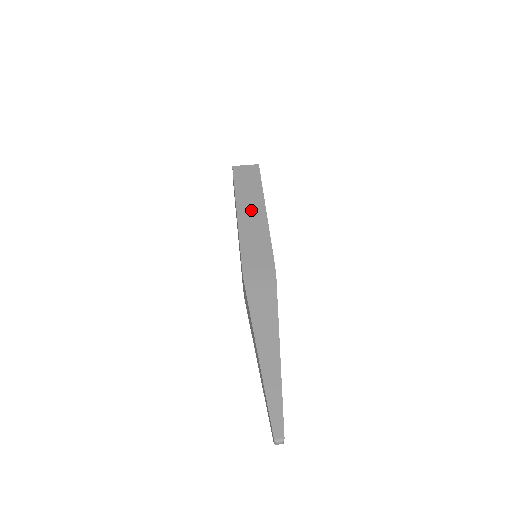
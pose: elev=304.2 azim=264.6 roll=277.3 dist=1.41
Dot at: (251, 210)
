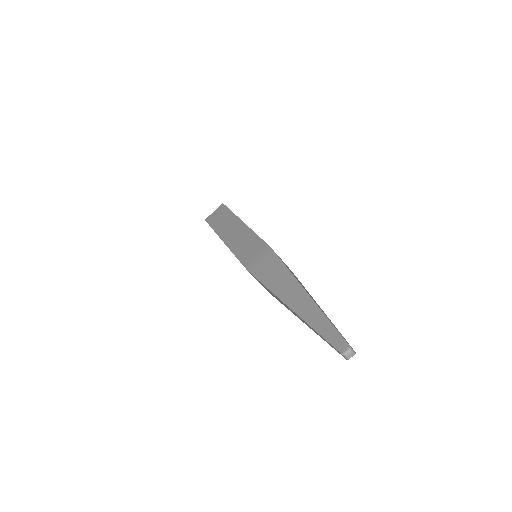
Dot at: (232, 231)
